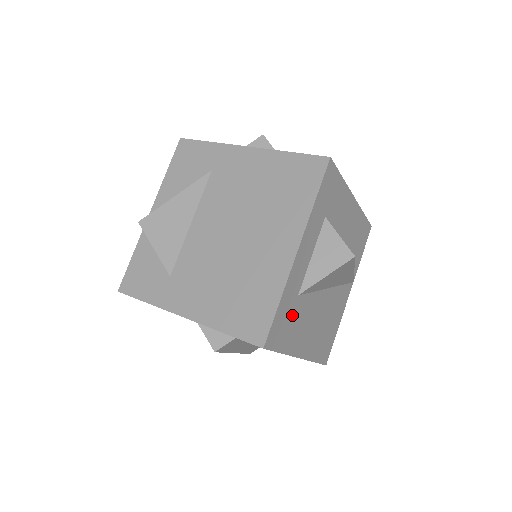
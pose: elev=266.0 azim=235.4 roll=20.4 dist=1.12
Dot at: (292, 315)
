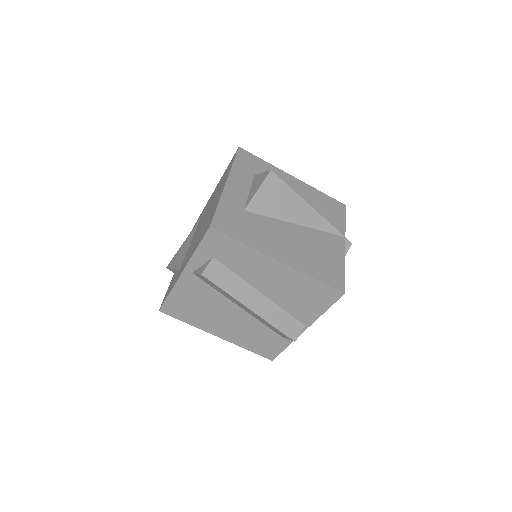
Dot at: (243, 221)
